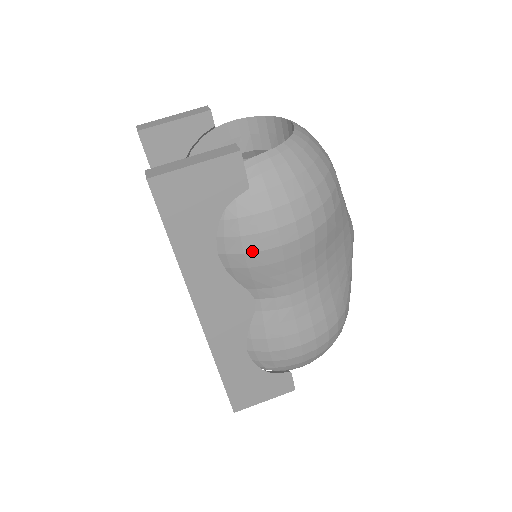
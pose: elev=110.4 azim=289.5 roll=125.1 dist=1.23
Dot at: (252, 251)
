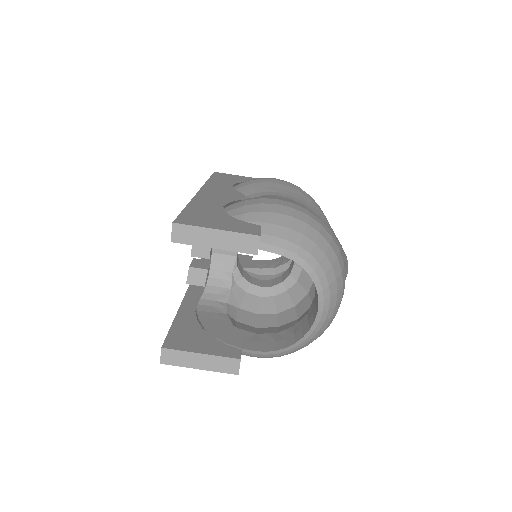
Dot at: occluded
